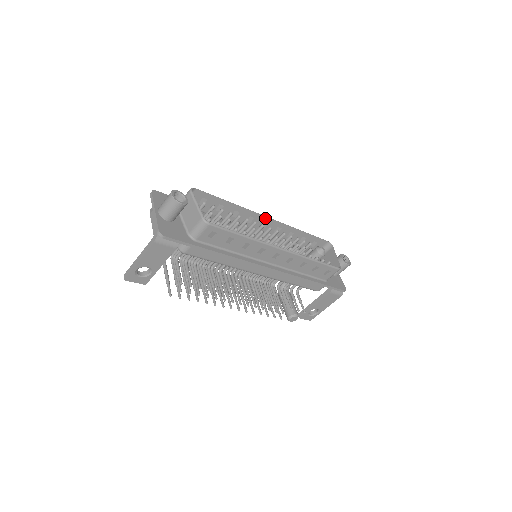
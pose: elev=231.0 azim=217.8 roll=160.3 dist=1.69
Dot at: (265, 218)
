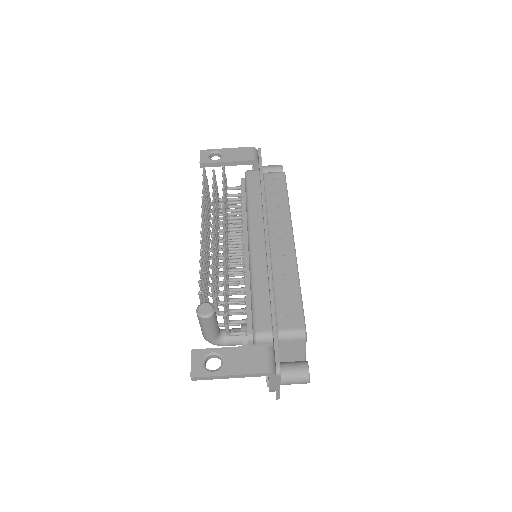
Dot at: occluded
